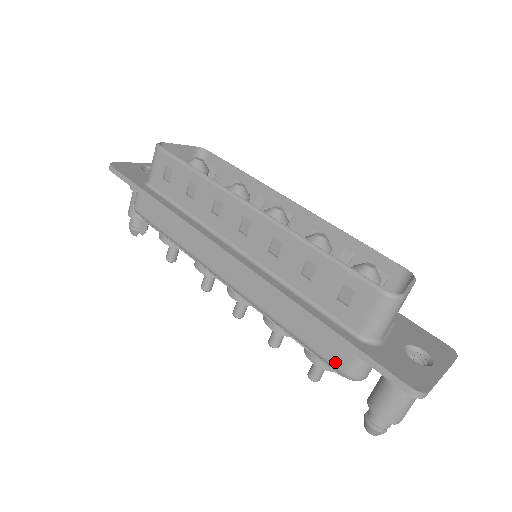
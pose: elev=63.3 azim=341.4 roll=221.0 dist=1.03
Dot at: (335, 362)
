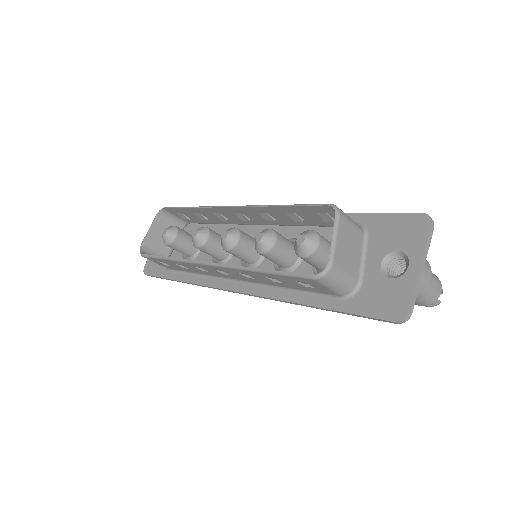
Dot at: occluded
